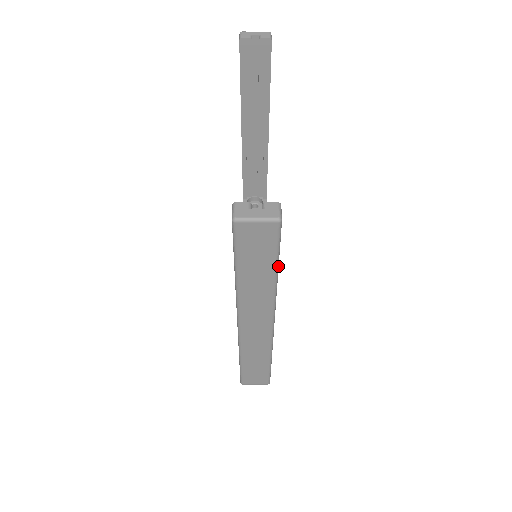
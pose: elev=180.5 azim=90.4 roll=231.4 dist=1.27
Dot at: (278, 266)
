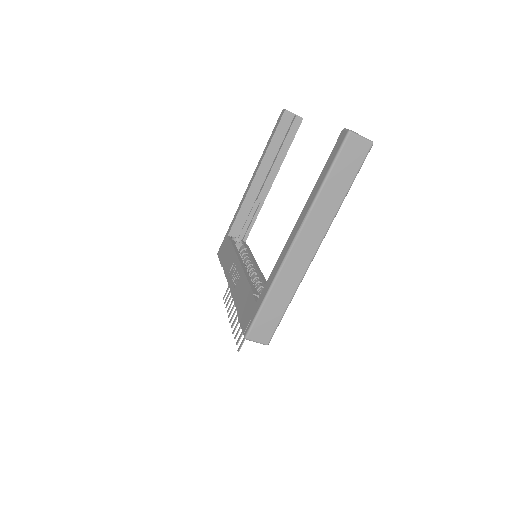
Dot at: occluded
